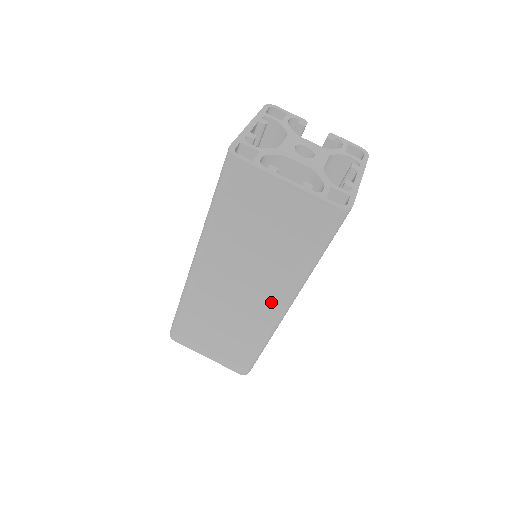
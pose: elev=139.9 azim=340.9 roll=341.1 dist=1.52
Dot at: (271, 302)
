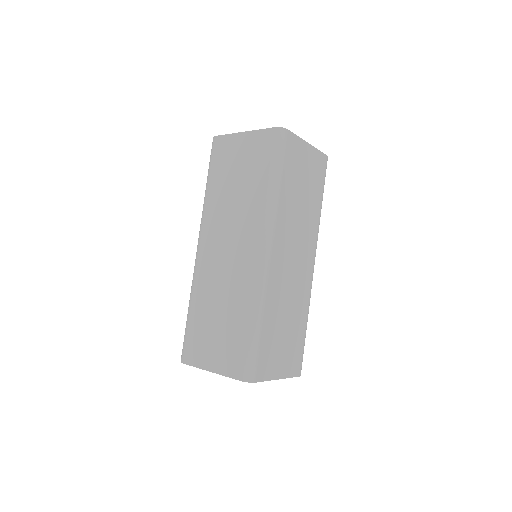
Dot at: (252, 247)
